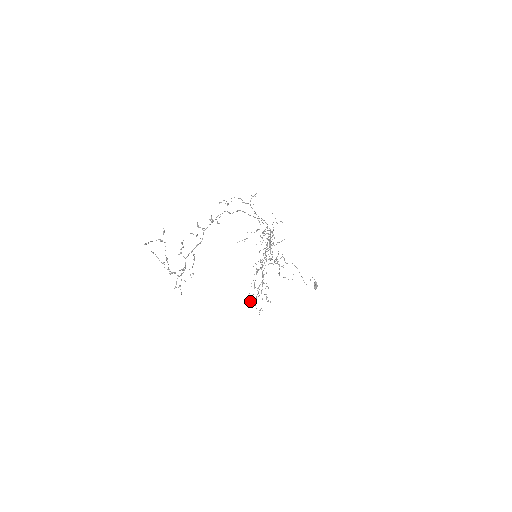
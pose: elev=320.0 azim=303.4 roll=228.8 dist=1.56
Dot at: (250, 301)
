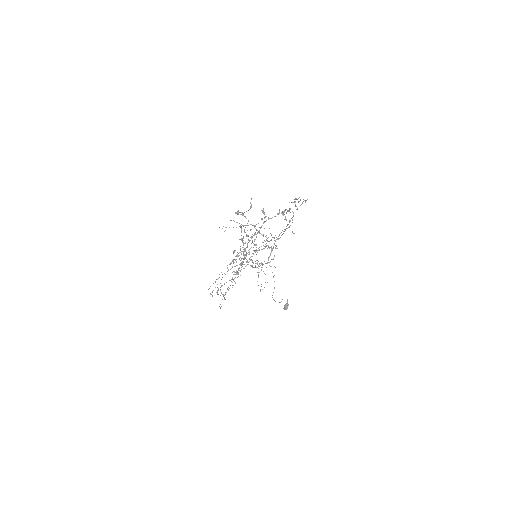
Dot at: occluded
